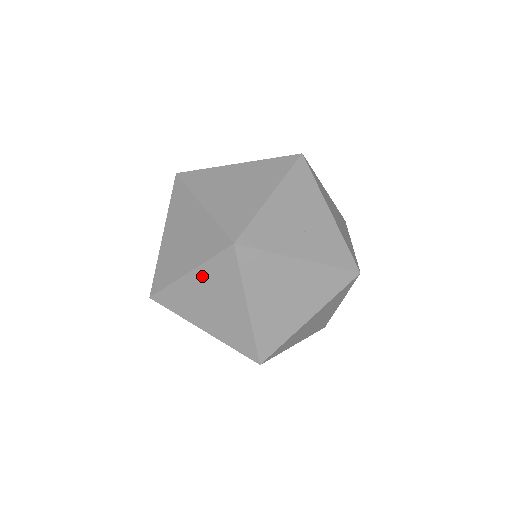
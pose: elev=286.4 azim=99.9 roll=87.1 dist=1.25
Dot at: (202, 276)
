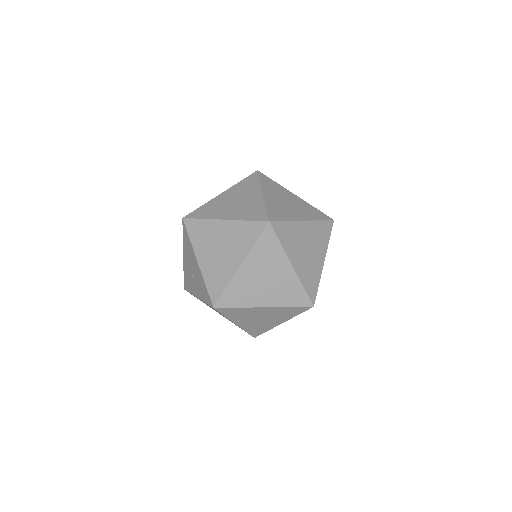
Dot at: (252, 261)
